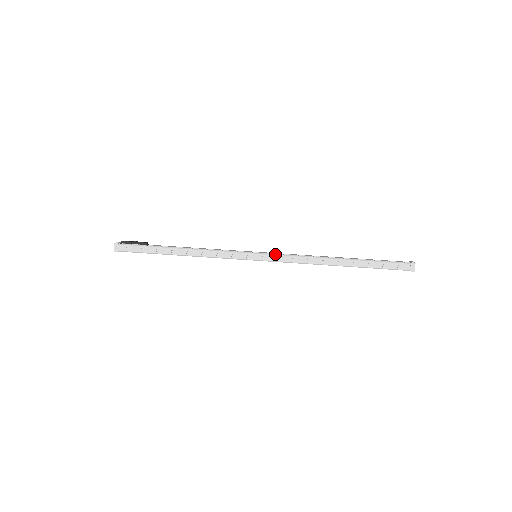
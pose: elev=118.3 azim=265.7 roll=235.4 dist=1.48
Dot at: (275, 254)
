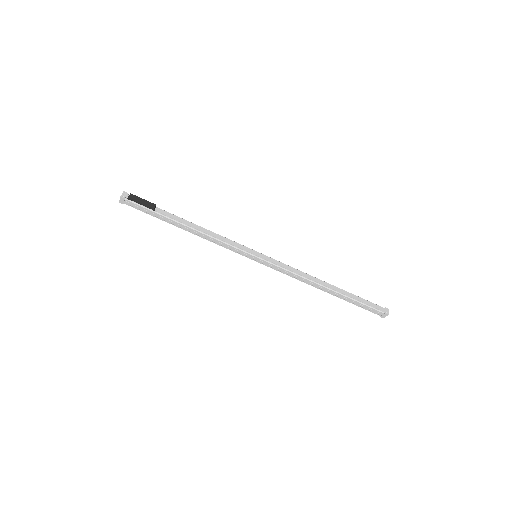
Dot at: (273, 264)
